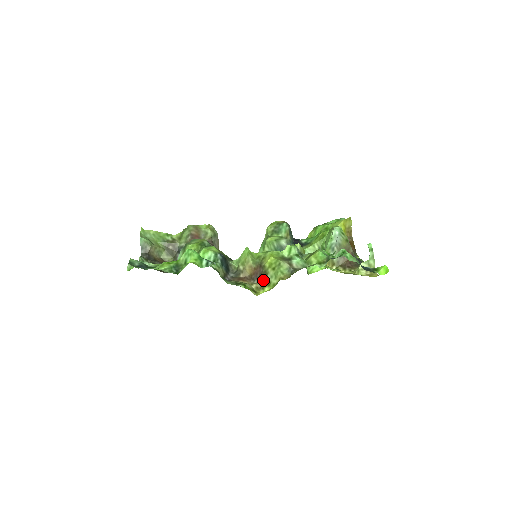
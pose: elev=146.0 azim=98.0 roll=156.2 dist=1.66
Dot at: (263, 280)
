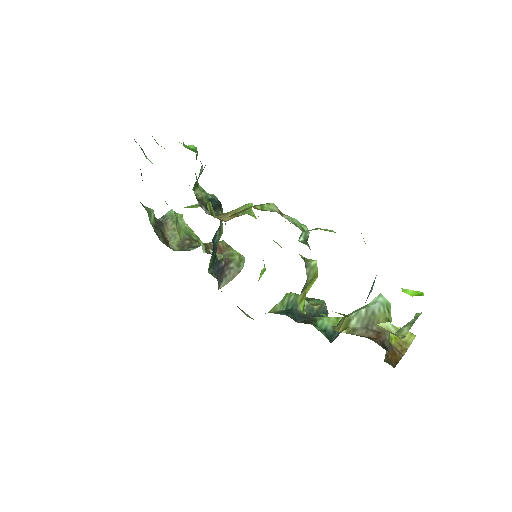
Dot at: (234, 214)
